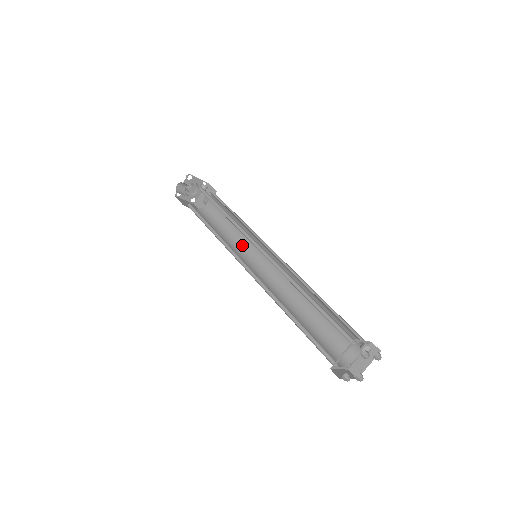
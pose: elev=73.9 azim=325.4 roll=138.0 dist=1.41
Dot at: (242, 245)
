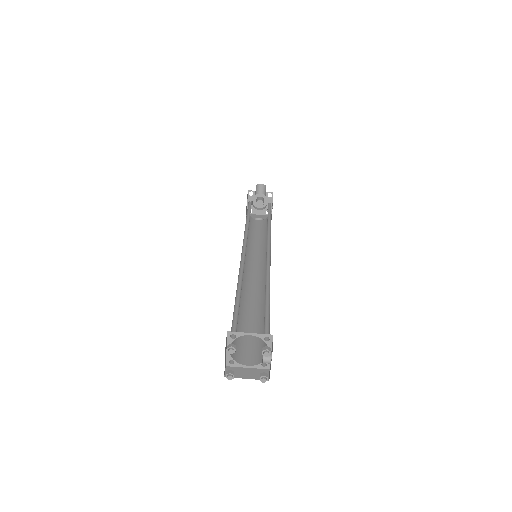
Dot at: (250, 250)
